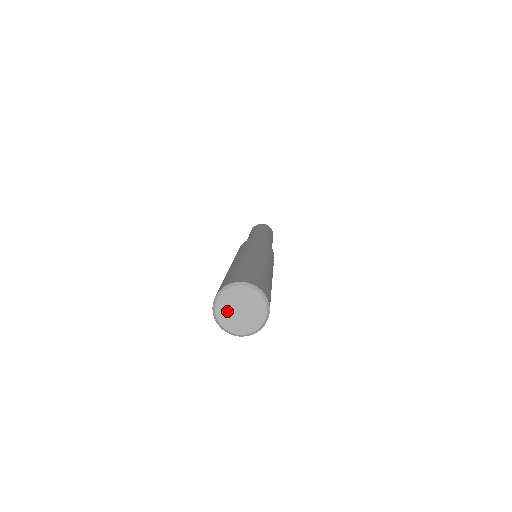
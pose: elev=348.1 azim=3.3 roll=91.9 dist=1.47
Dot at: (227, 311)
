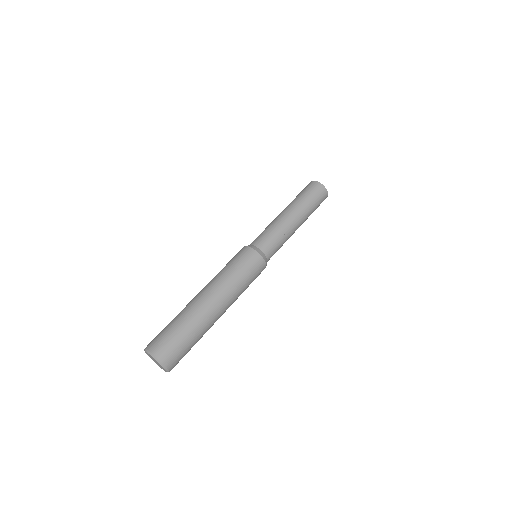
Dot at: (150, 356)
